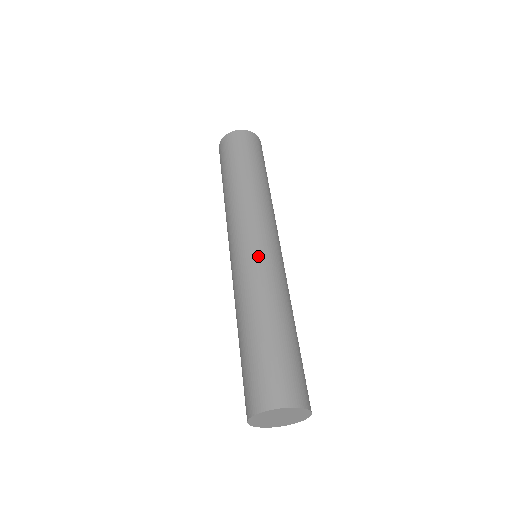
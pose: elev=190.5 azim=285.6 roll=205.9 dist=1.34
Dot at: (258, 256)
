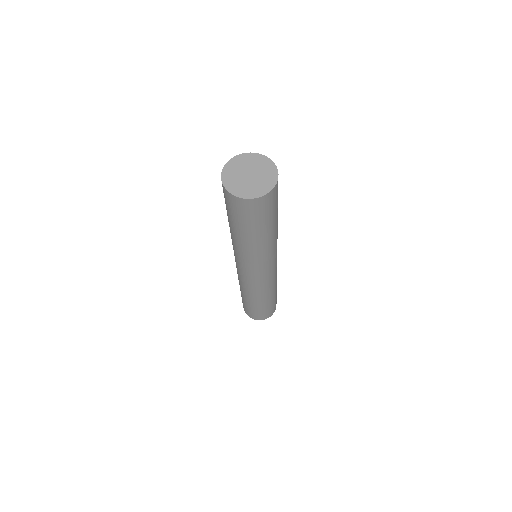
Dot at: occluded
